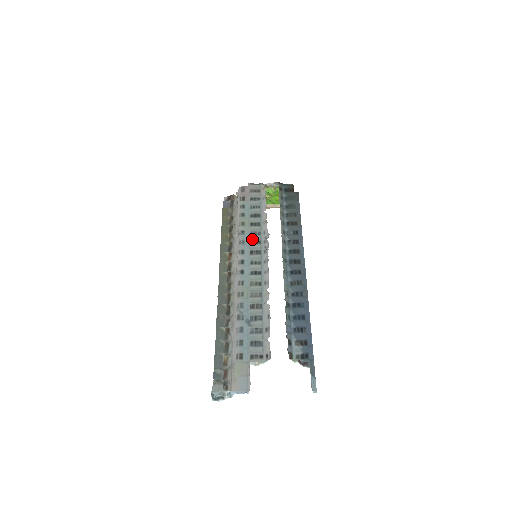
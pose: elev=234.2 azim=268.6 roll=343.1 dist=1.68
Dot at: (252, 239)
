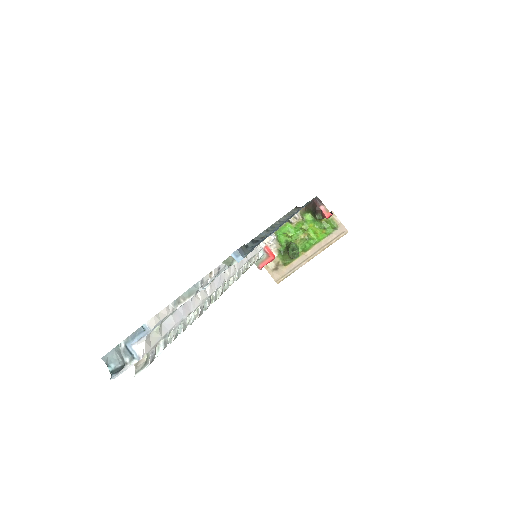
Dot at: occluded
